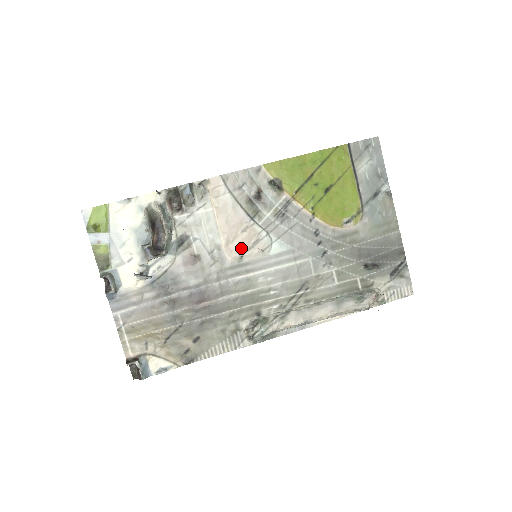
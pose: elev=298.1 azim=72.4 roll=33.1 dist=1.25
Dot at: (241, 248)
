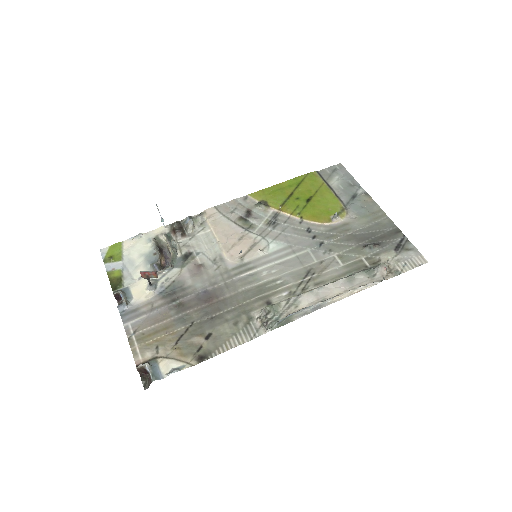
Dot at: occluded
